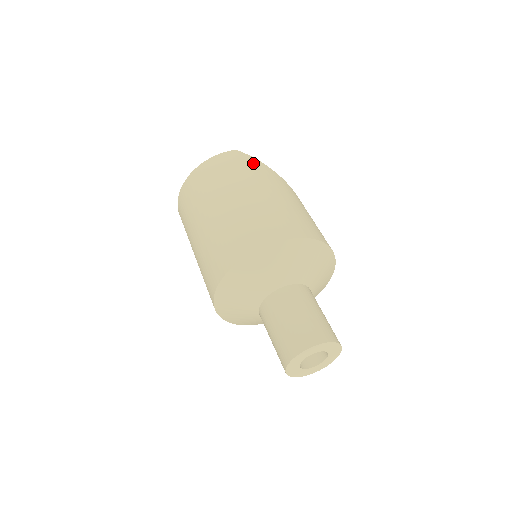
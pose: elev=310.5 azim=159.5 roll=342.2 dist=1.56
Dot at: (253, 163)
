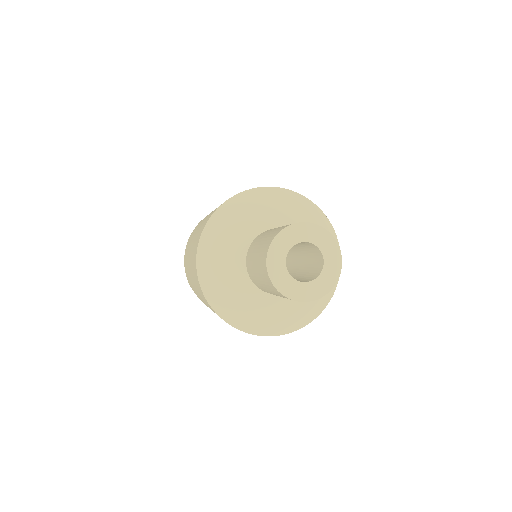
Dot at: occluded
